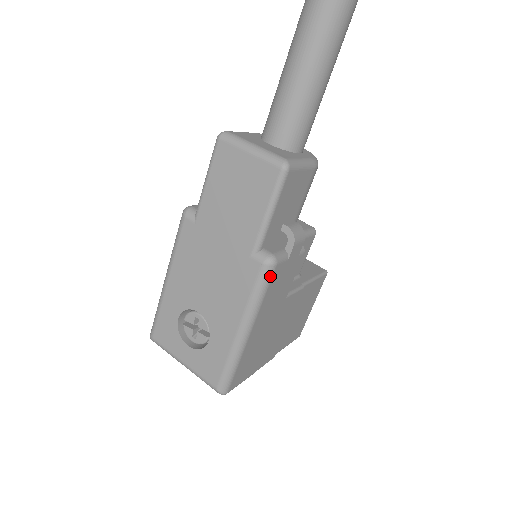
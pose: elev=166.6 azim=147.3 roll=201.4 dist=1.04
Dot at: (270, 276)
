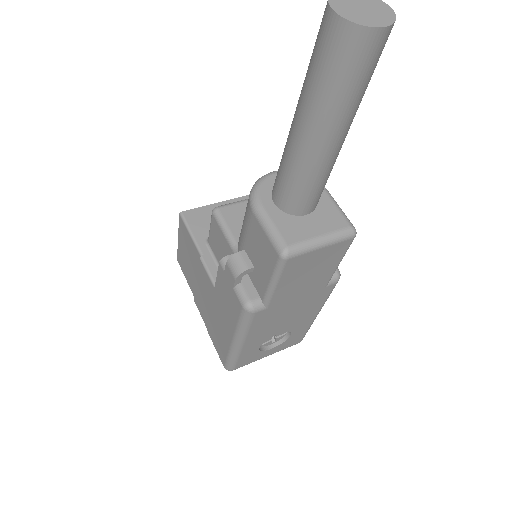
Dot at: occluded
